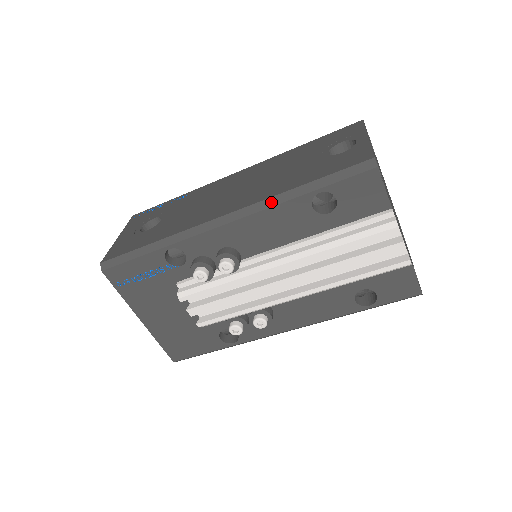
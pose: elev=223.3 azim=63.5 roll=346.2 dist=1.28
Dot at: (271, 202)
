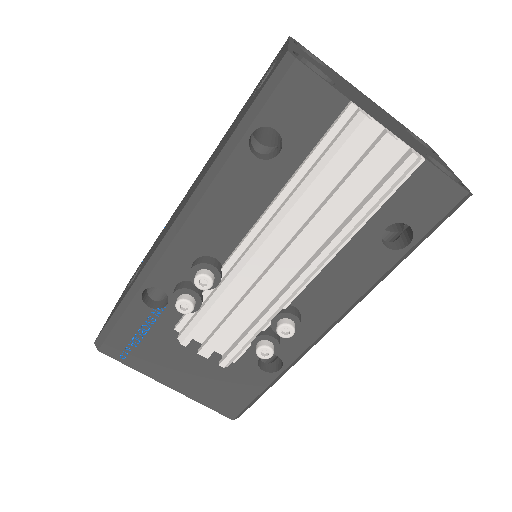
Dot at: (208, 178)
